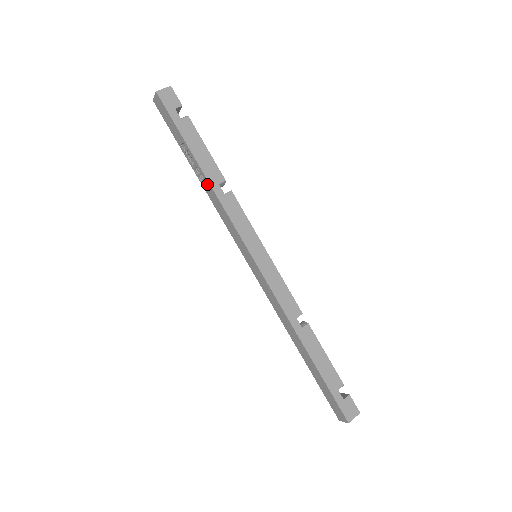
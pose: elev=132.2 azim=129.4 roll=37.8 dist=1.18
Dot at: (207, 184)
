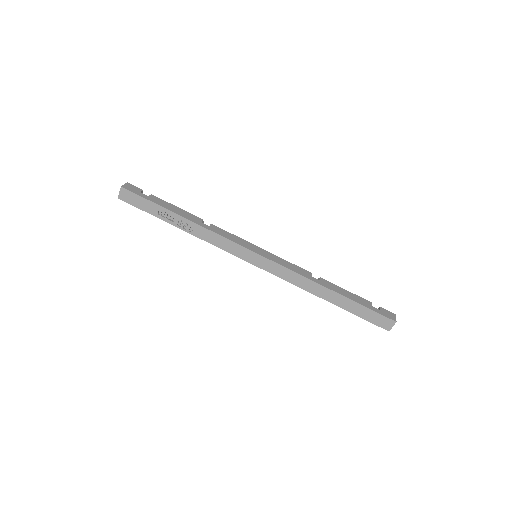
Dot at: (193, 226)
